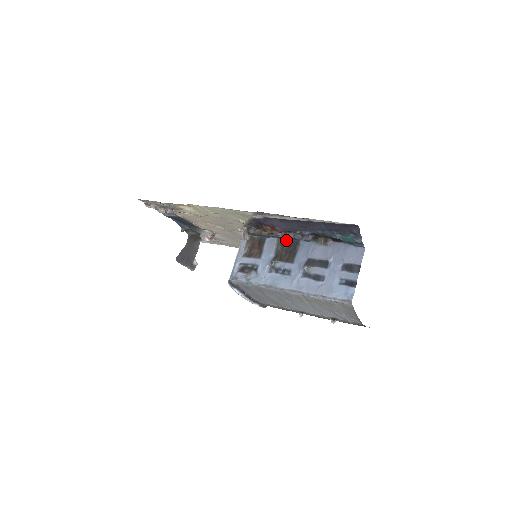
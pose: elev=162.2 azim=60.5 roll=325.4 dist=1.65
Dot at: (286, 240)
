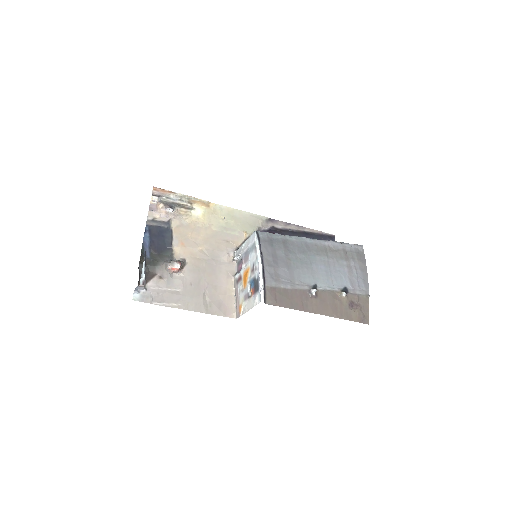
Dot at: occluded
